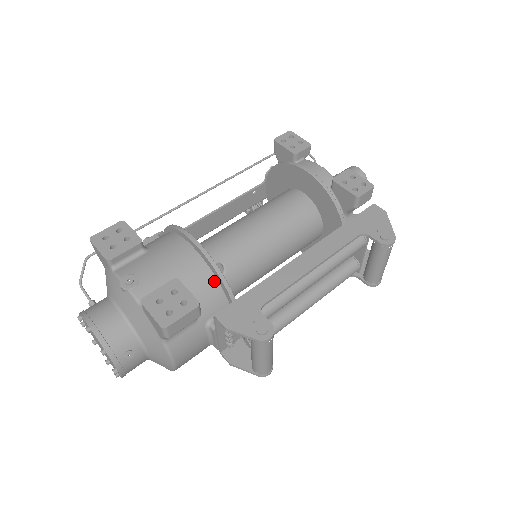
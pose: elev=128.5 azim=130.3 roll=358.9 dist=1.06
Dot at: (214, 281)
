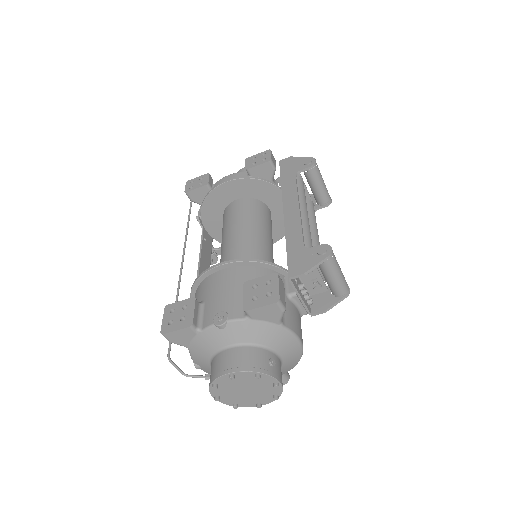
Dot at: (262, 270)
